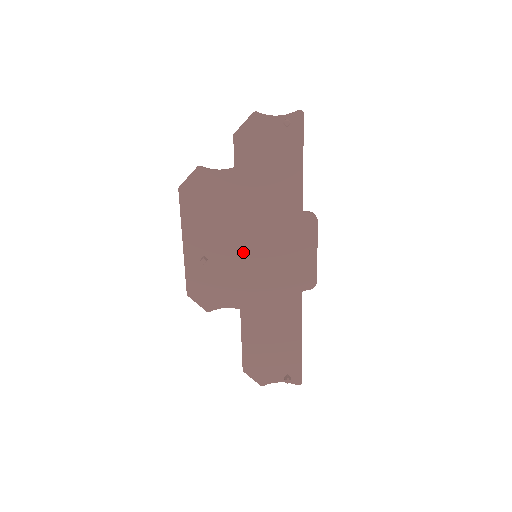
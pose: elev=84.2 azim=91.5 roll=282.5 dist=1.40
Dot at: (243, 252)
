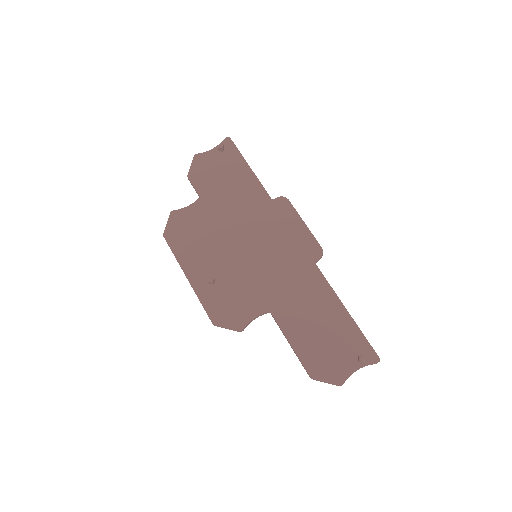
Dot at: (242, 257)
